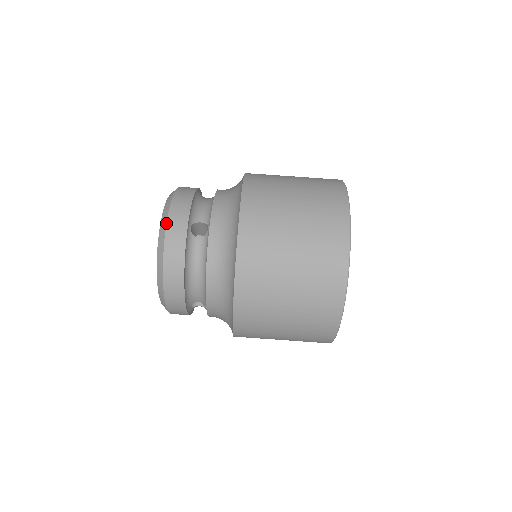
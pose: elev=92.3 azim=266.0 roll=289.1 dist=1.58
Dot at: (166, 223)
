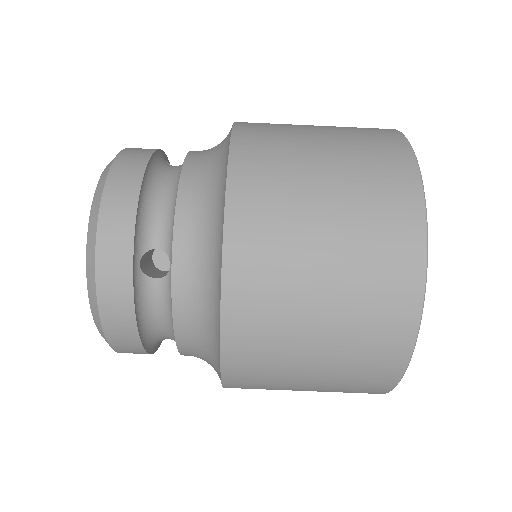
Dot at: (94, 264)
